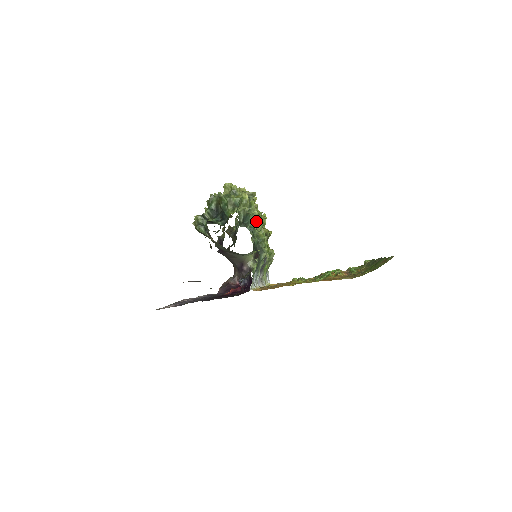
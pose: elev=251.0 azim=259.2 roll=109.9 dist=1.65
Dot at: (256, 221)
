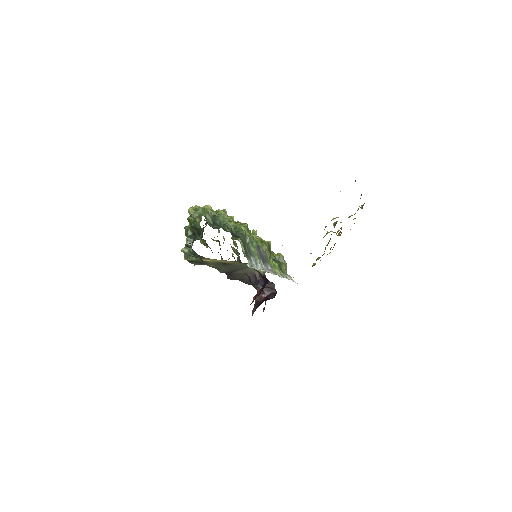
Dot at: occluded
